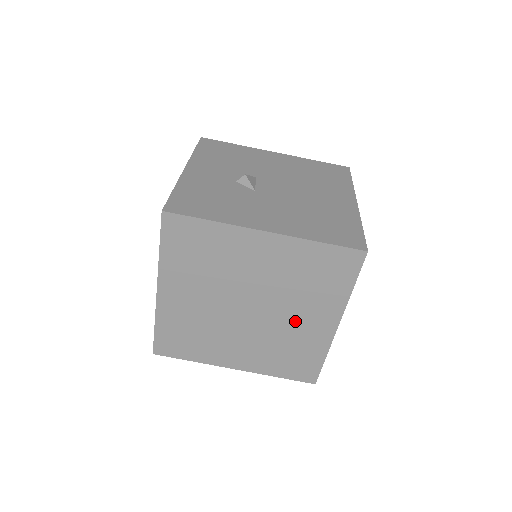
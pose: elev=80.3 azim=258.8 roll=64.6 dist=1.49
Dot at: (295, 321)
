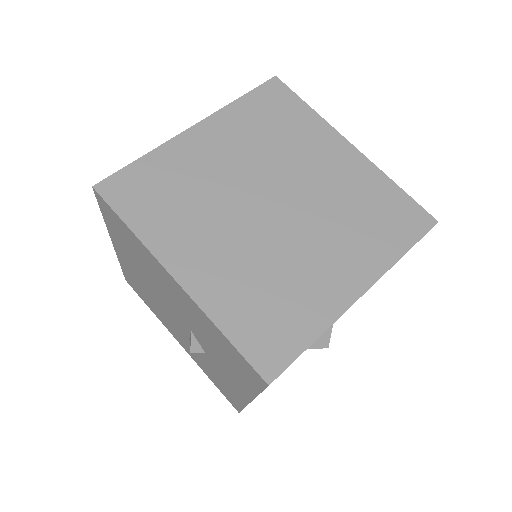
Dot at: (315, 255)
